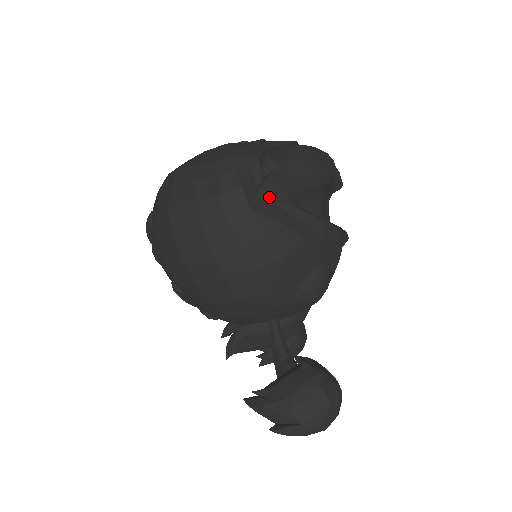
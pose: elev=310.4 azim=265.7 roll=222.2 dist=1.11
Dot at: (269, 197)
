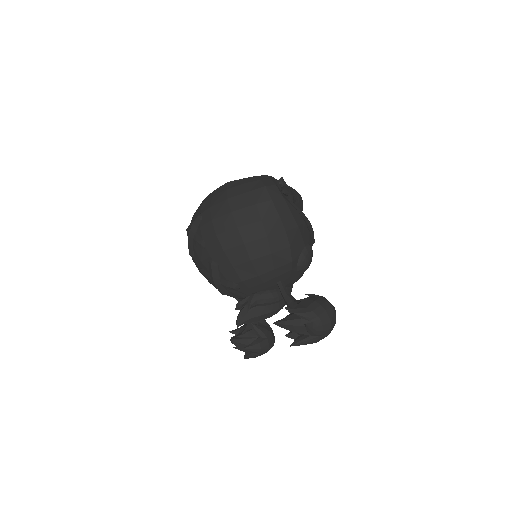
Dot at: (286, 197)
